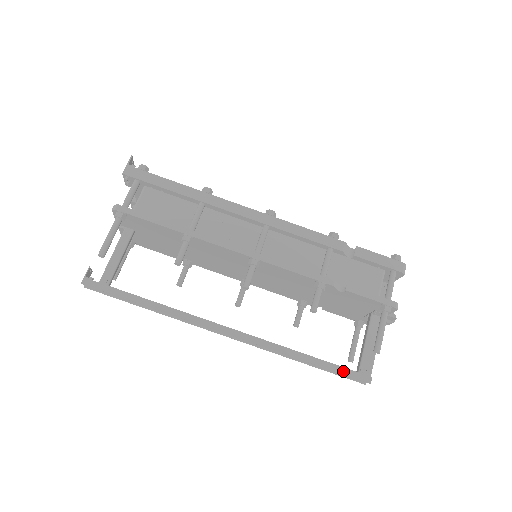
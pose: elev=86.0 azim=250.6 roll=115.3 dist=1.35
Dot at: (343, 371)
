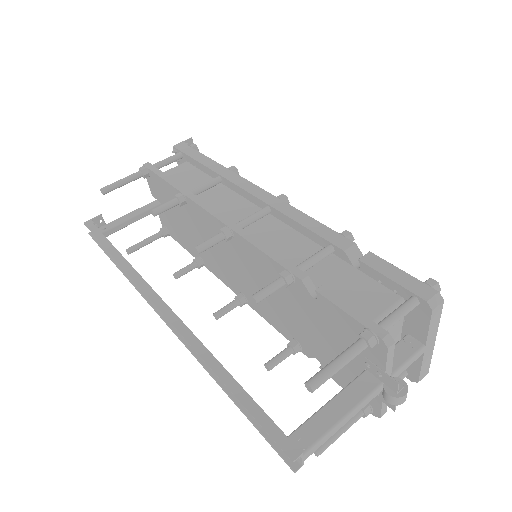
Dot at: (261, 418)
